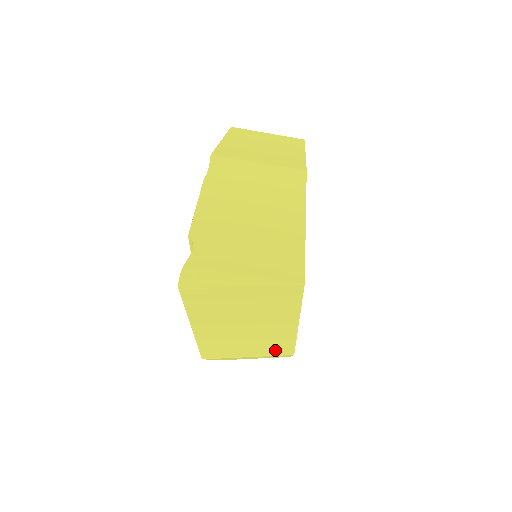
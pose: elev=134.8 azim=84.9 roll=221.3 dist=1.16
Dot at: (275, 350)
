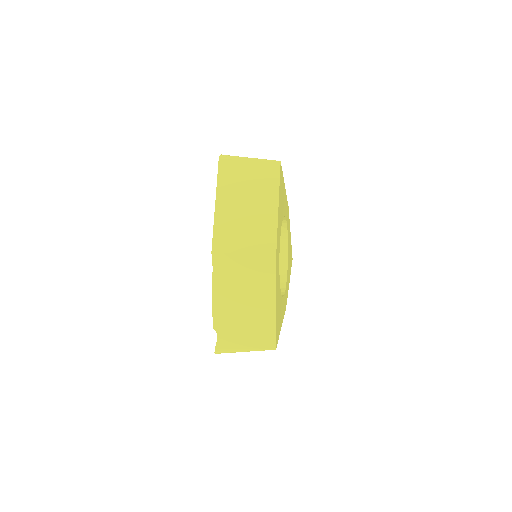
Dot at: (263, 244)
